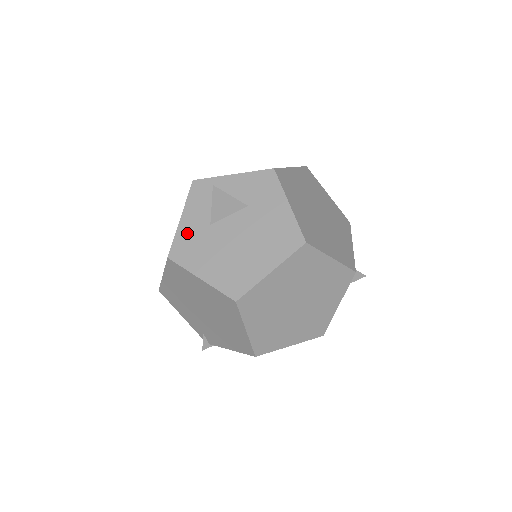
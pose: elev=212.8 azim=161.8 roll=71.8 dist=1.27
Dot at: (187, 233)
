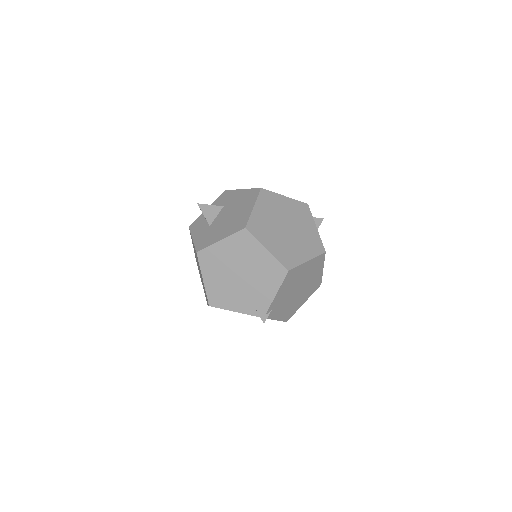
Dot at: (200, 238)
